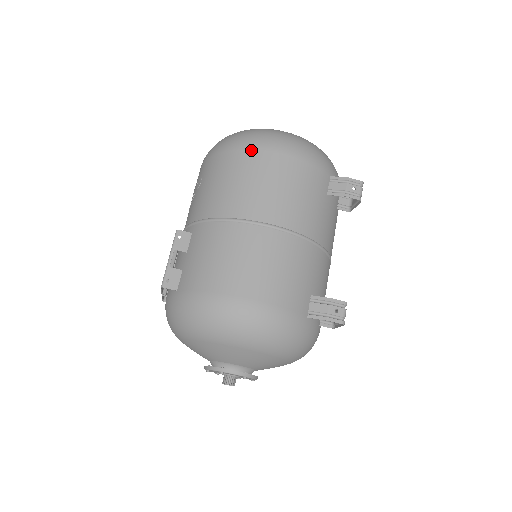
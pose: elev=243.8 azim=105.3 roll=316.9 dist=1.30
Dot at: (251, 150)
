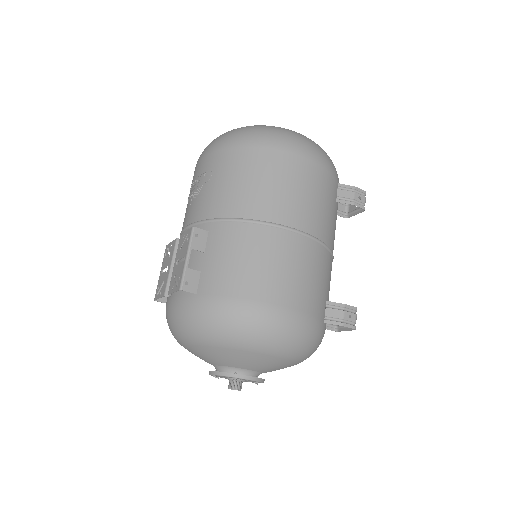
Dot at: (274, 150)
